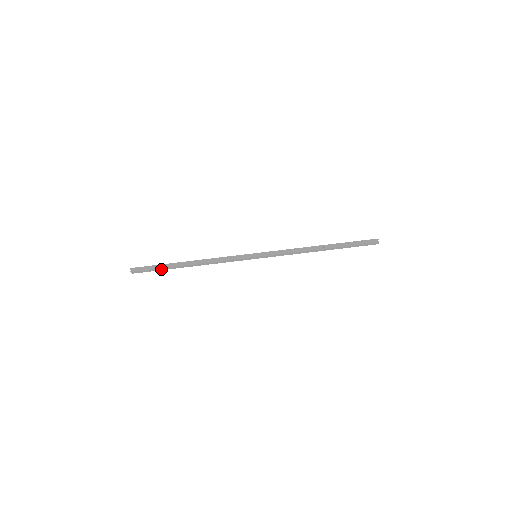
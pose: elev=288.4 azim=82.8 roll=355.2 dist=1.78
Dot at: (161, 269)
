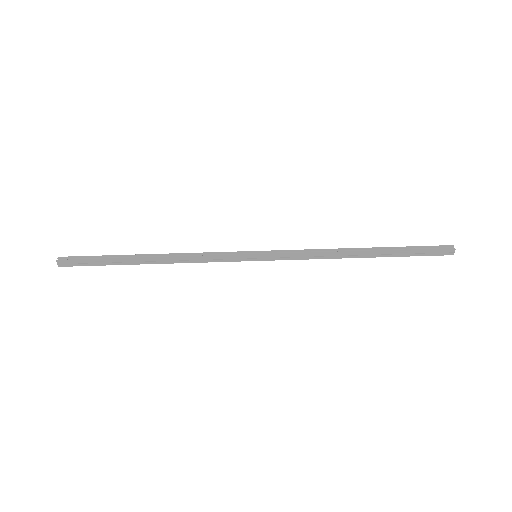
Dot at: (104, 263)
